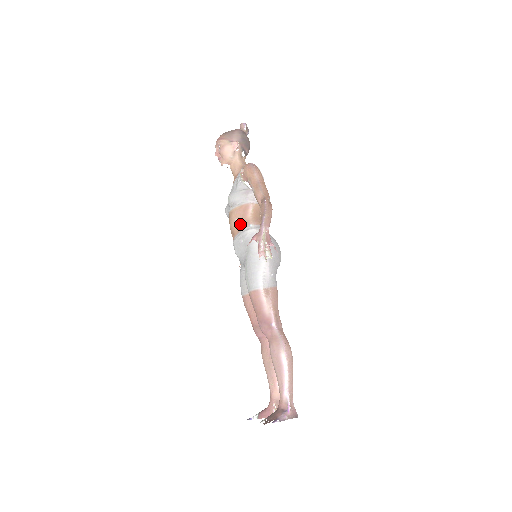
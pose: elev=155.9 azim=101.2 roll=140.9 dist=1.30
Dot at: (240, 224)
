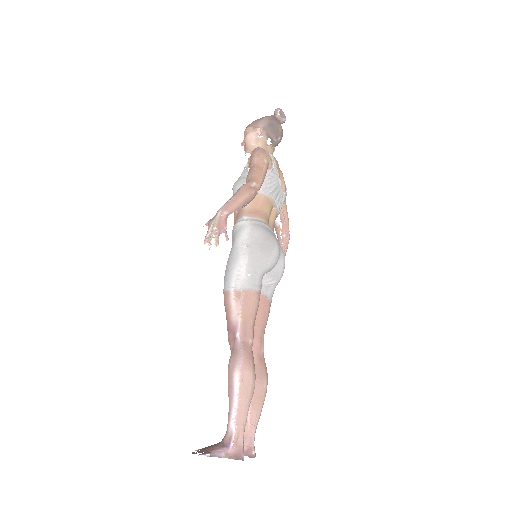
Dot at: (237, 216)
